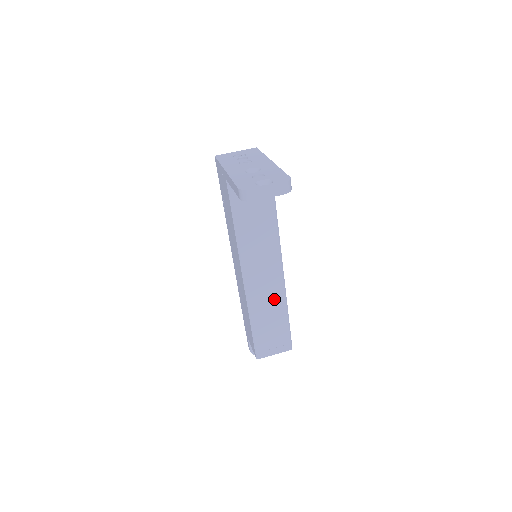
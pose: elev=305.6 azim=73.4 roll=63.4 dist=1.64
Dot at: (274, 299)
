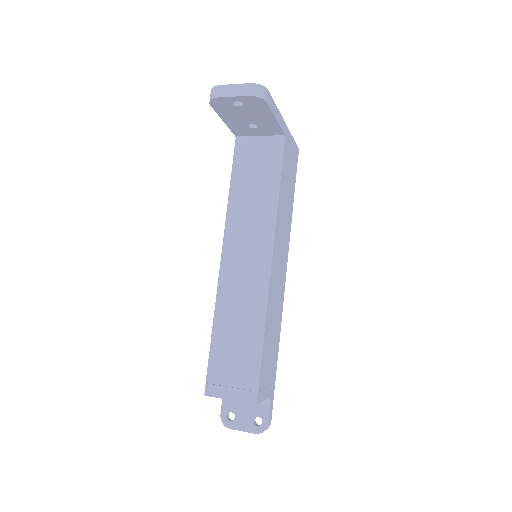
Dot at: (250, 304)
